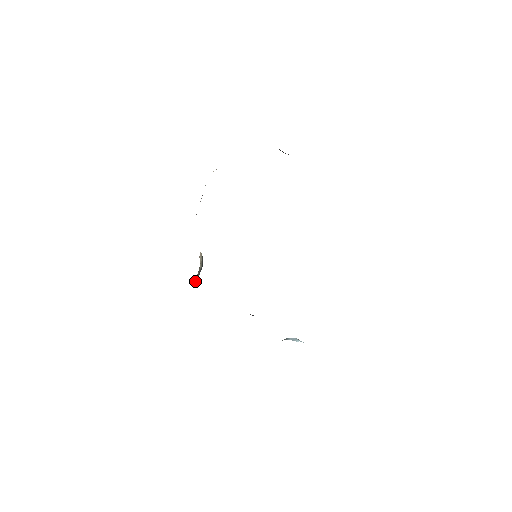
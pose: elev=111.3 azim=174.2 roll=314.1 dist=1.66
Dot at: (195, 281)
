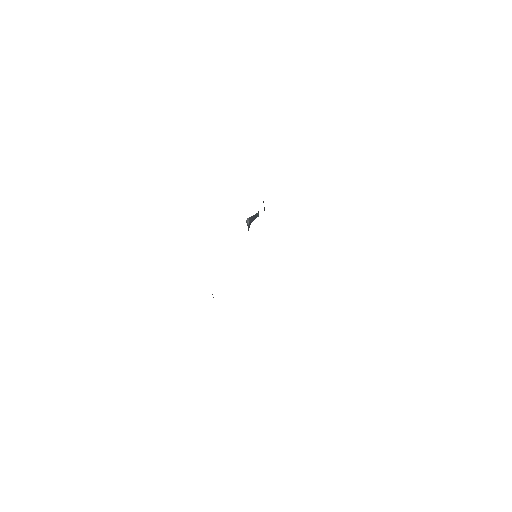
Dot at: occluded
